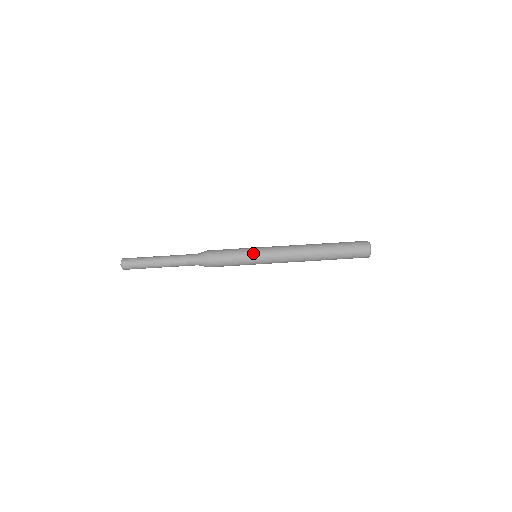
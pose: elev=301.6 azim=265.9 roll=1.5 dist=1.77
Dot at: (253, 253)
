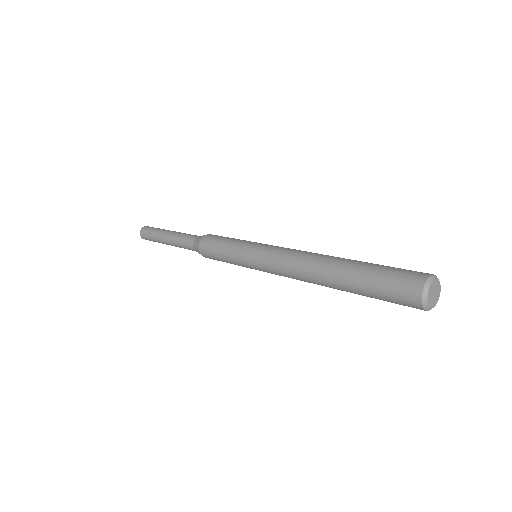
Dot at: (255, 242)
